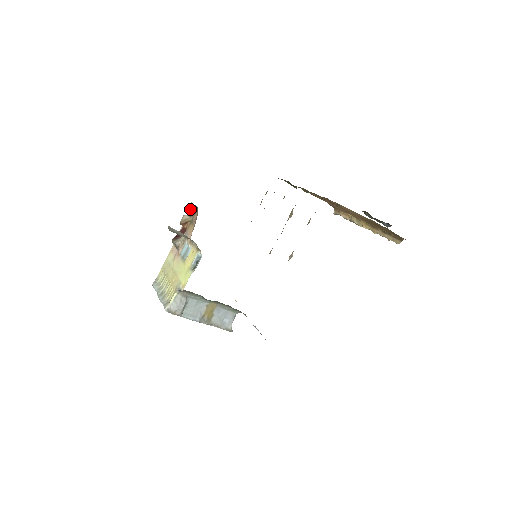
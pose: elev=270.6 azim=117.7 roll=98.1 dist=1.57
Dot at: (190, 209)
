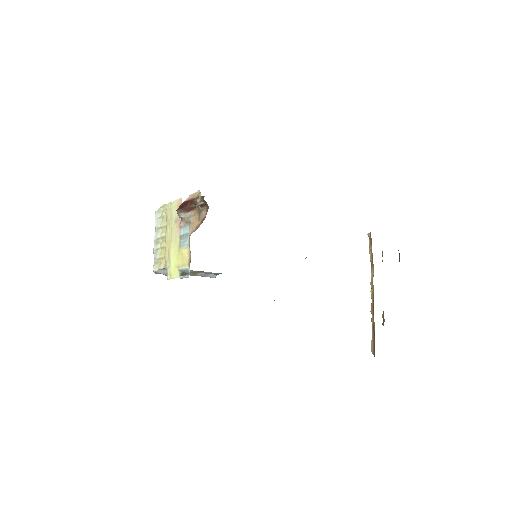
Dot at: (201, 202)
